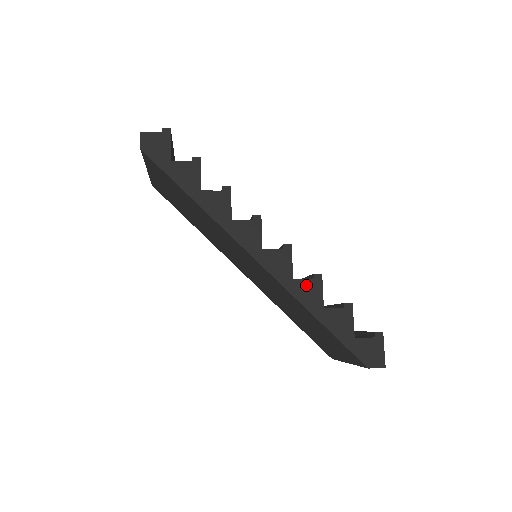
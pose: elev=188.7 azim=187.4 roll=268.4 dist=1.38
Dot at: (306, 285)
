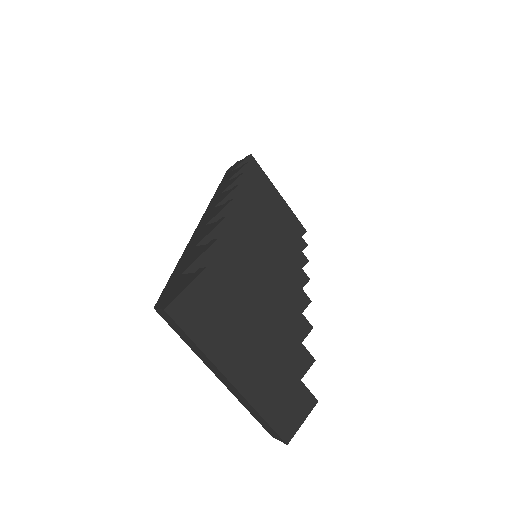
Dot at: (207, 228)
